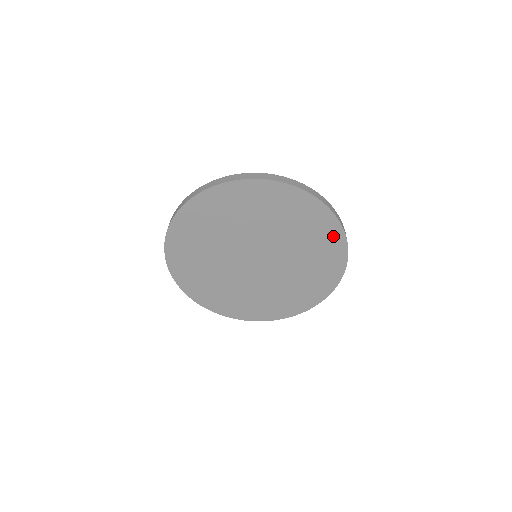
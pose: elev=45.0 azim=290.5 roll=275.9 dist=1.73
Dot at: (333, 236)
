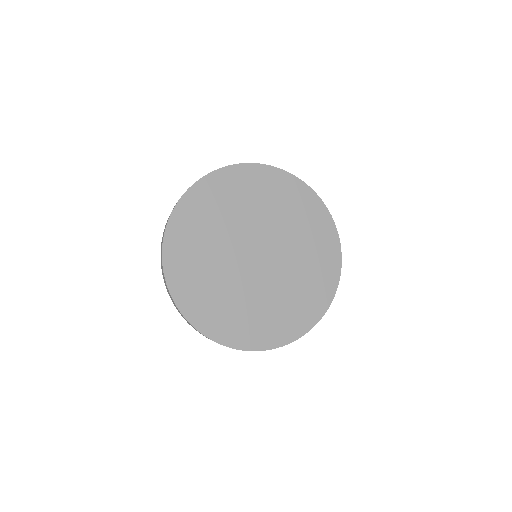
Dot at: (329, 281)
